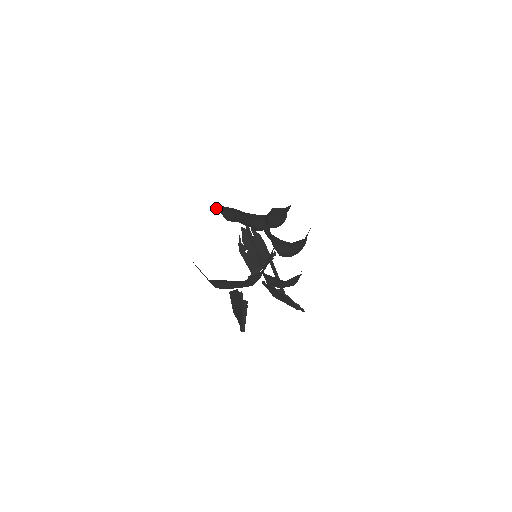
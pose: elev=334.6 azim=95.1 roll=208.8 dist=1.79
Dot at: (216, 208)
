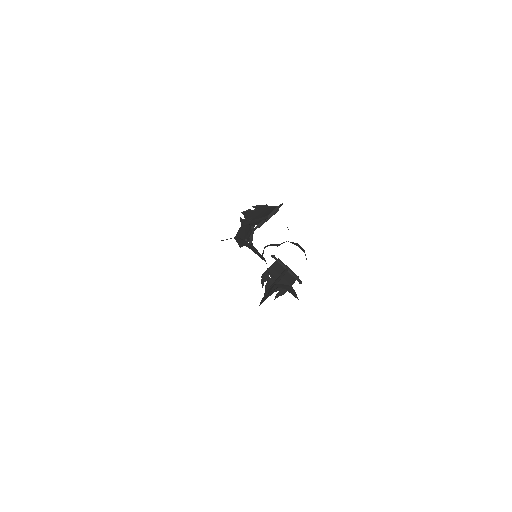
Dot at: occluded
